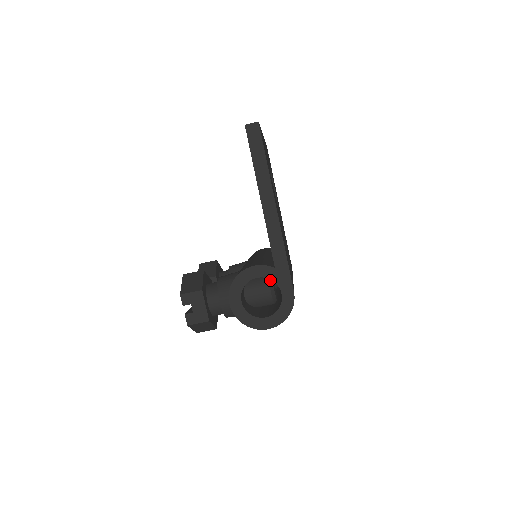
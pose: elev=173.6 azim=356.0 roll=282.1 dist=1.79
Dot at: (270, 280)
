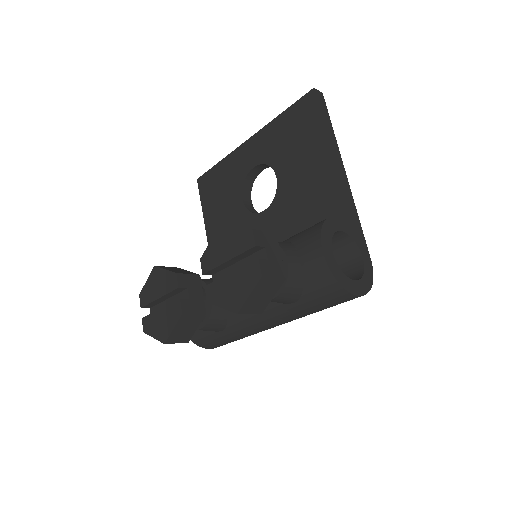
Dot at: occluded
